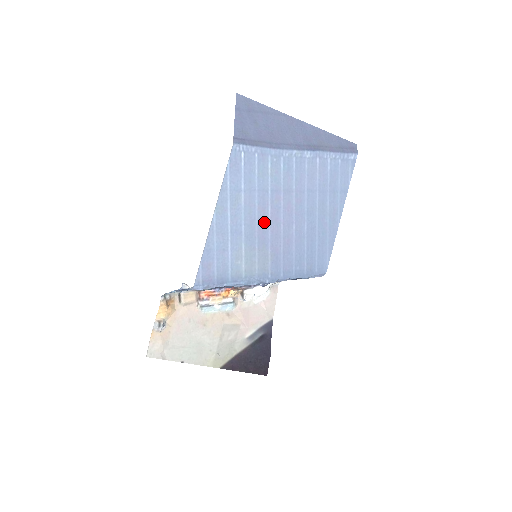
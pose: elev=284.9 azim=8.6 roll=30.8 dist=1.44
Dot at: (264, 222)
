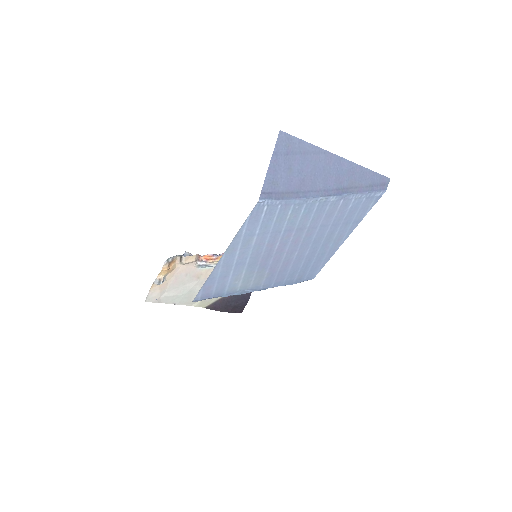
Dot at: (269, 254)
